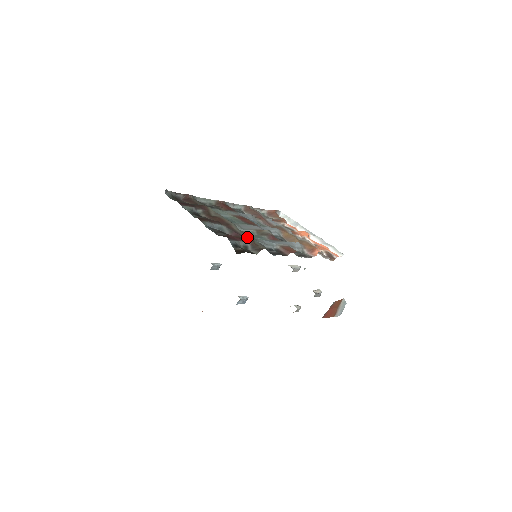
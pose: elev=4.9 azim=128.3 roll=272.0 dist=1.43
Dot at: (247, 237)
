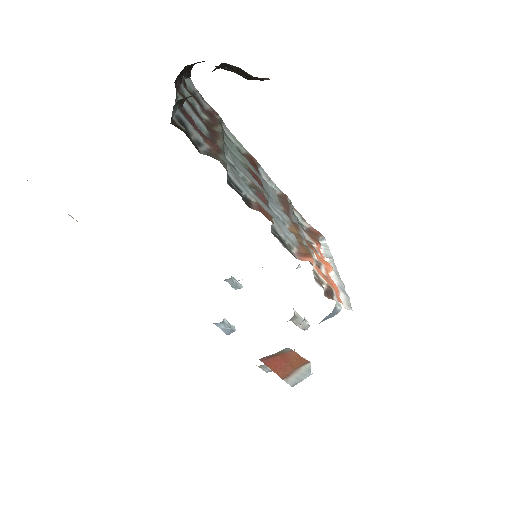
Dot at: (214, 143)
